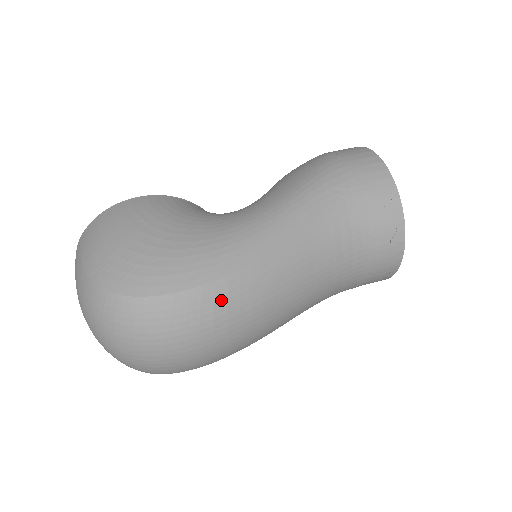
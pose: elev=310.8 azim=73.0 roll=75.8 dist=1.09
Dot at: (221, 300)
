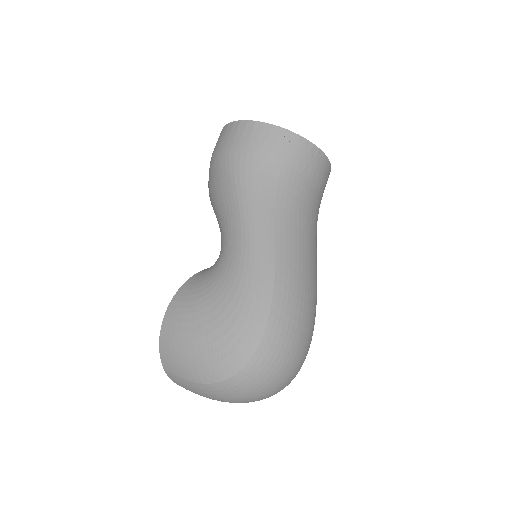
Dot at: (286, 307)
